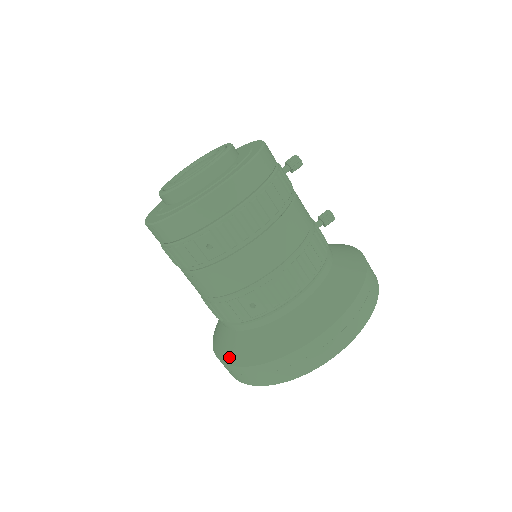
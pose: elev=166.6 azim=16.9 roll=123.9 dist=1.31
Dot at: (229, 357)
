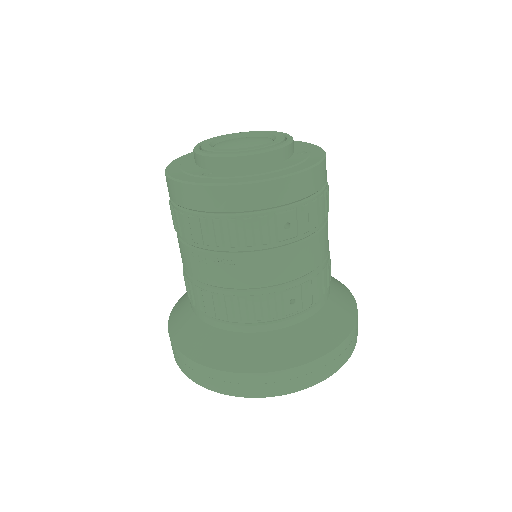
Dot at: (240, 364)
